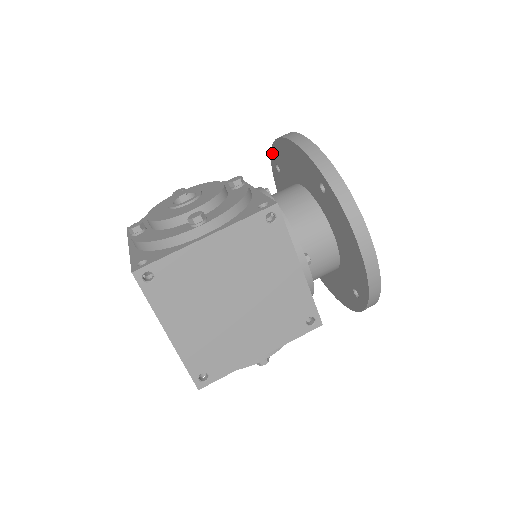
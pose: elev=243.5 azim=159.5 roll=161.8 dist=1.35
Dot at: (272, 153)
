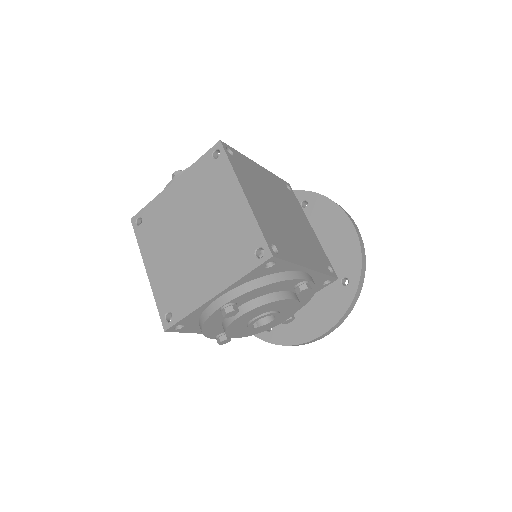
Dot at: occluded
